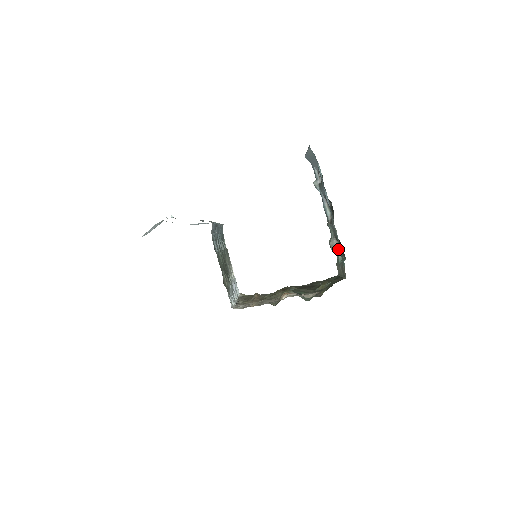
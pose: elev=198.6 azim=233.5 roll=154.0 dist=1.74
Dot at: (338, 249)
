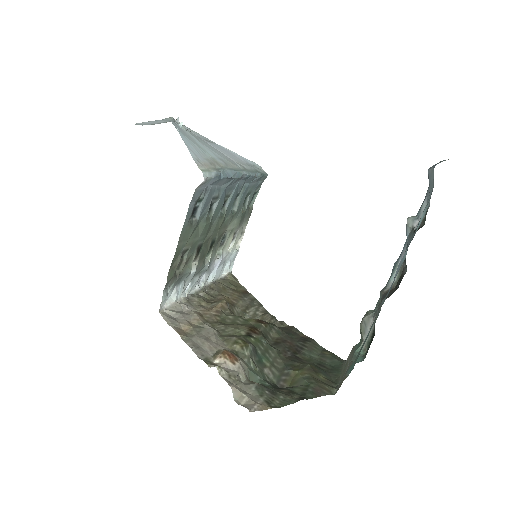
Dot at: occluded
